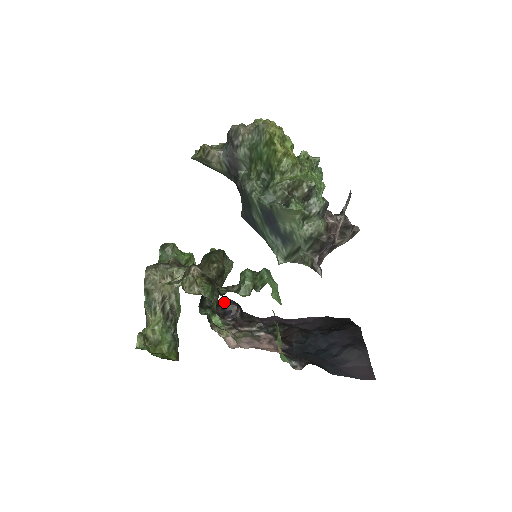
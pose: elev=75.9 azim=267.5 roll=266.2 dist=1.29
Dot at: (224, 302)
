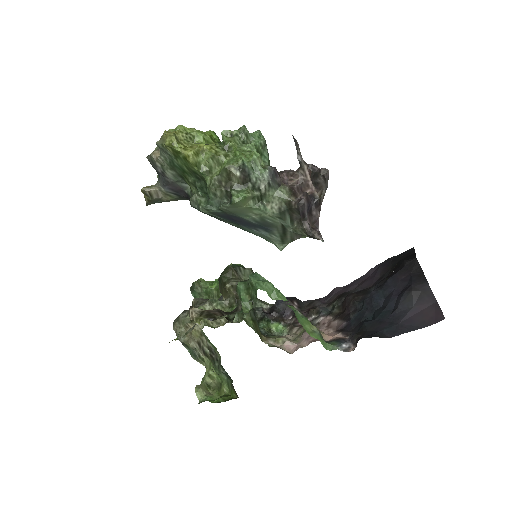
Dot at: (276, 304)
